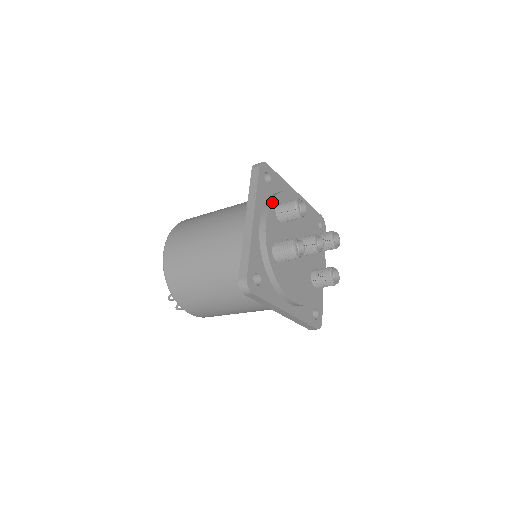
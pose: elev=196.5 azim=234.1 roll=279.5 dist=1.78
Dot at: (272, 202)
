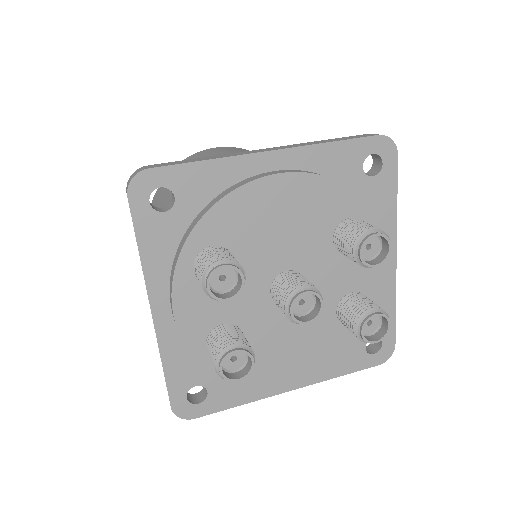
Dot at: (179, 263)
